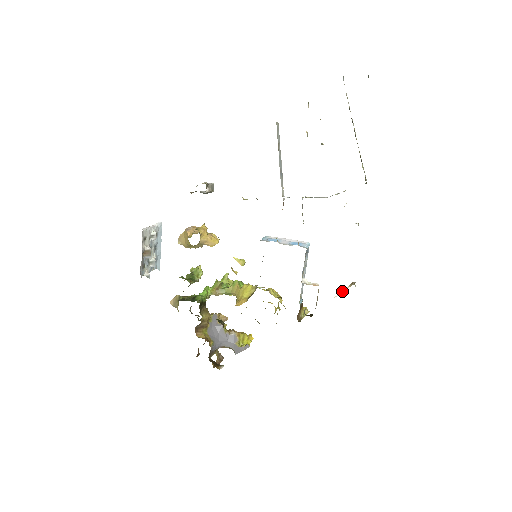
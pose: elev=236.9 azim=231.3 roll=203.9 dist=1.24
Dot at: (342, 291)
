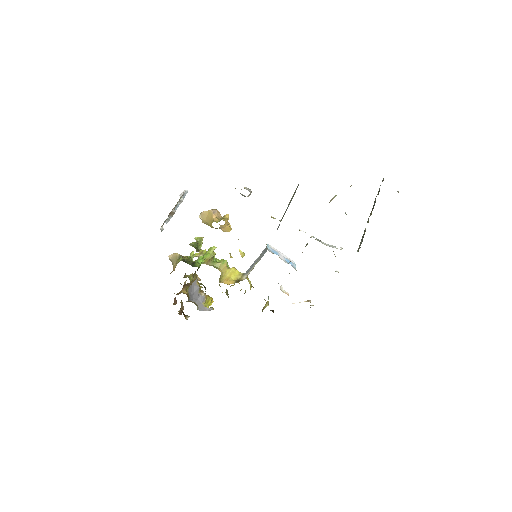
Dot at: (299, 302)
